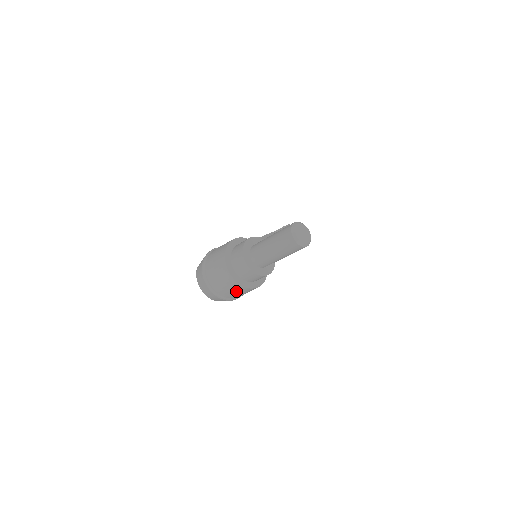
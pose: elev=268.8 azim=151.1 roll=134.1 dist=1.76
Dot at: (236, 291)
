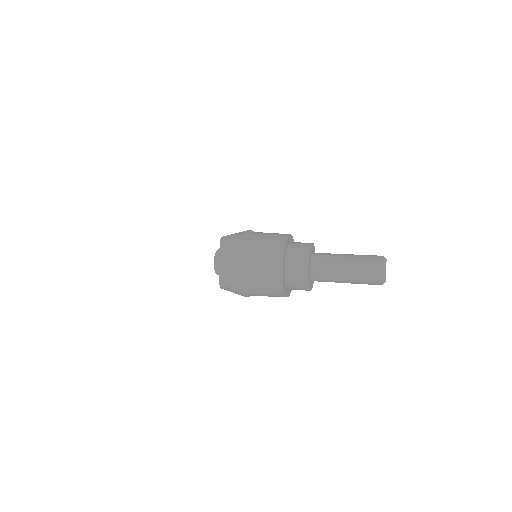
Dot at: (268, 291)
